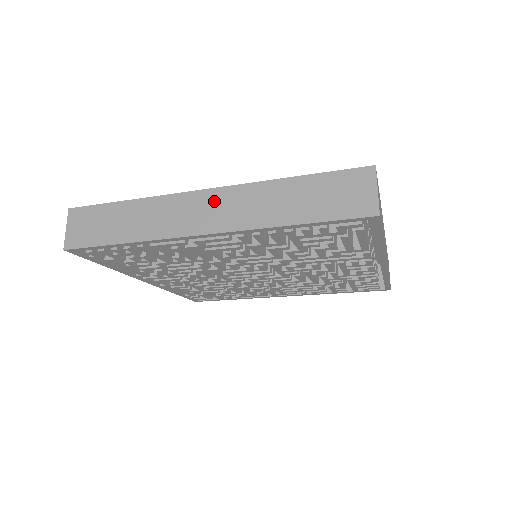
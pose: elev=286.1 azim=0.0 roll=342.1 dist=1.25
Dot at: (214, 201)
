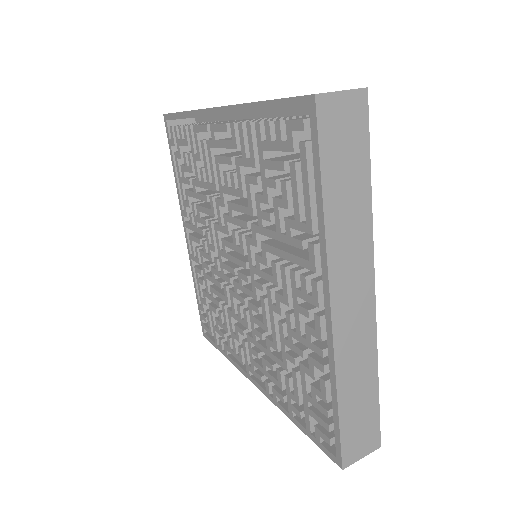
Dot at: occluded
